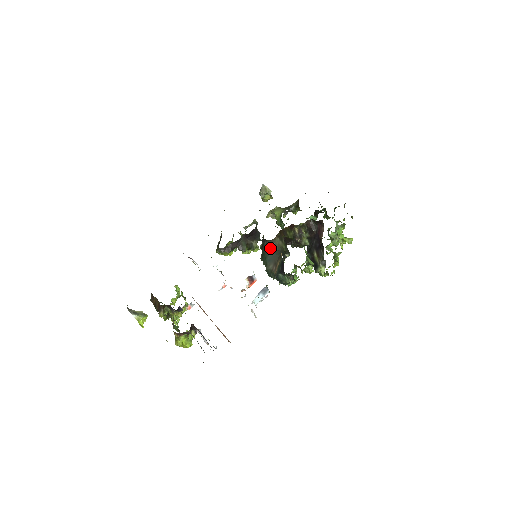
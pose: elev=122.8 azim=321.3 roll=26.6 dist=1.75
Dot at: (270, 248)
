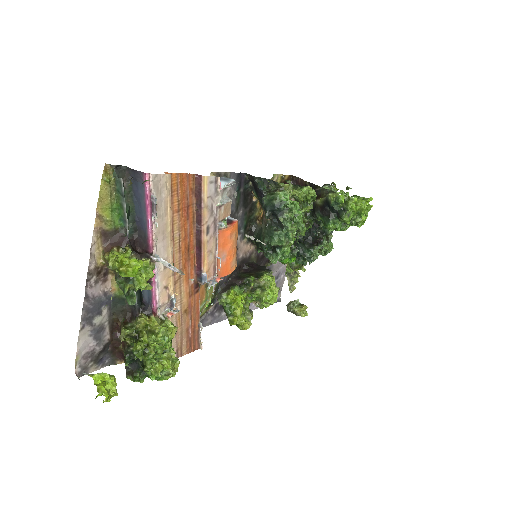
Dot at: (260, 231)
